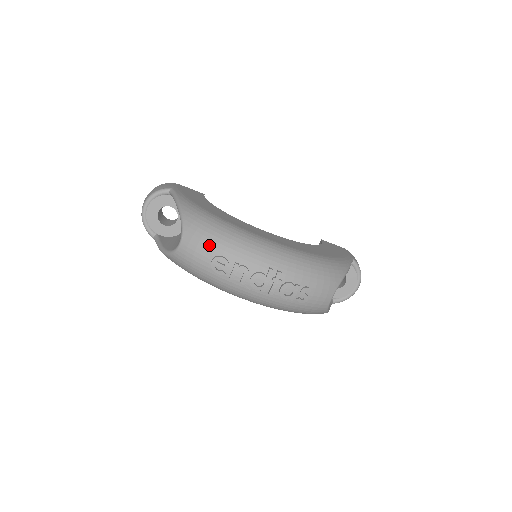
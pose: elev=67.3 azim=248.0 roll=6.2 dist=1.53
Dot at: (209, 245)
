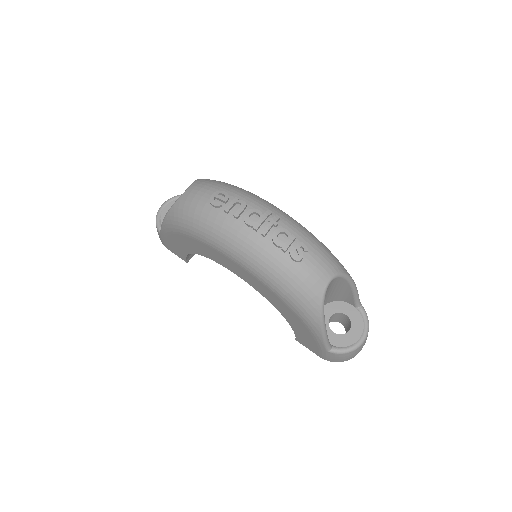
Dot at: (215, 186)
